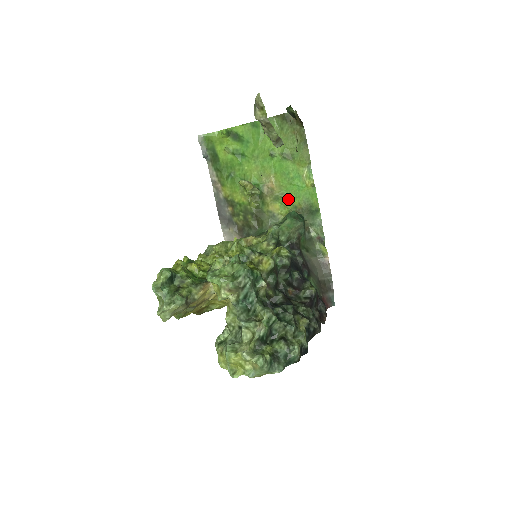
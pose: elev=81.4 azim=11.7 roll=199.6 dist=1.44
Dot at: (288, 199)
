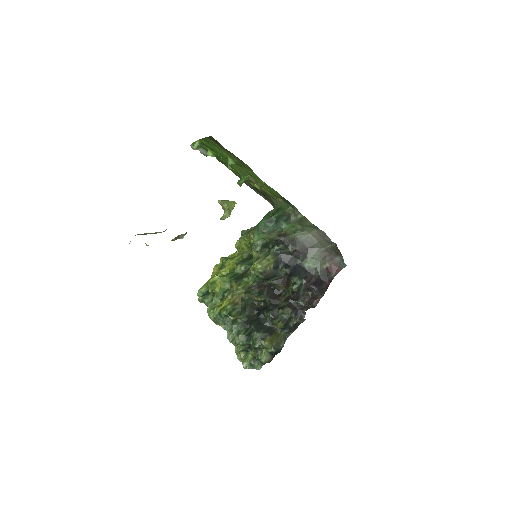
Dot at: (268, 190)
